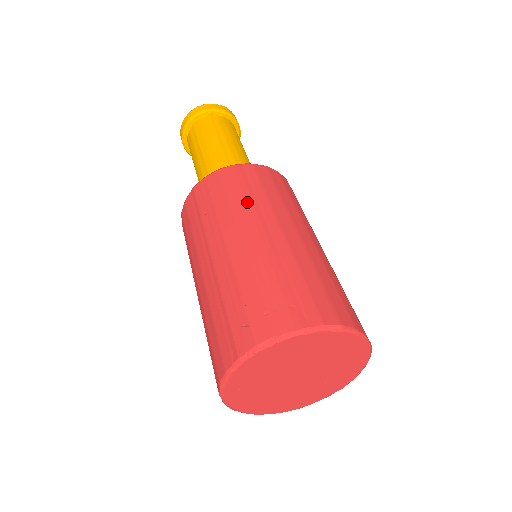
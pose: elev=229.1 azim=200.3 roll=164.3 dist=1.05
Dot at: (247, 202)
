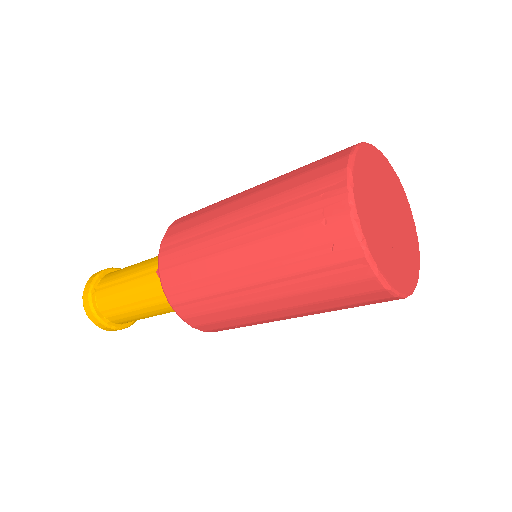
Dot at: (202, 243)
